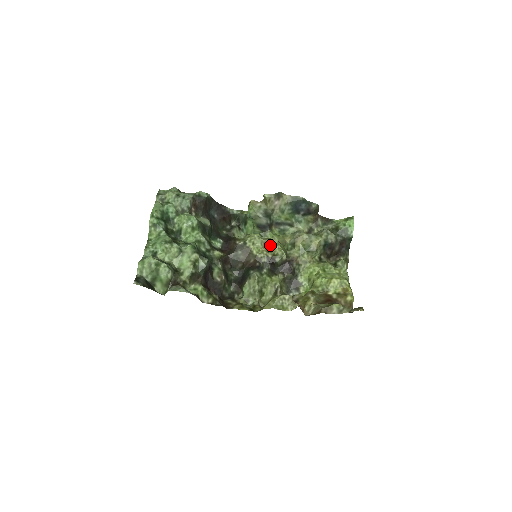
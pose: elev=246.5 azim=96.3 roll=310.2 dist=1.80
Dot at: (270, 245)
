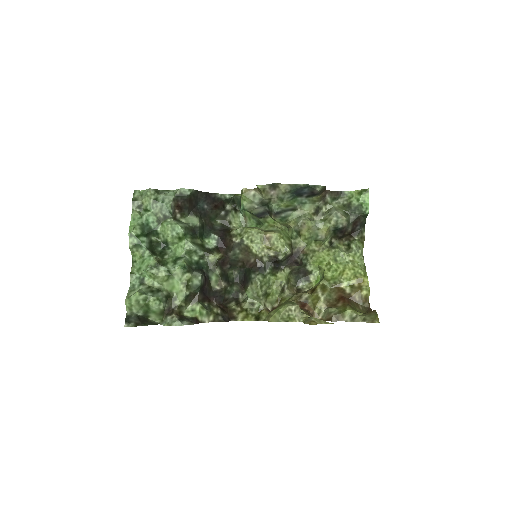
Dot at: (271, 240)
